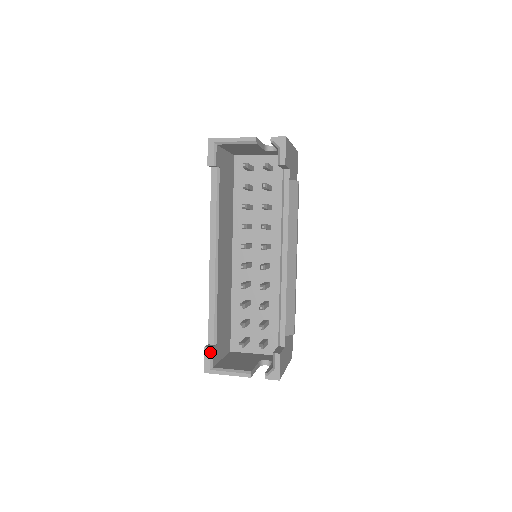
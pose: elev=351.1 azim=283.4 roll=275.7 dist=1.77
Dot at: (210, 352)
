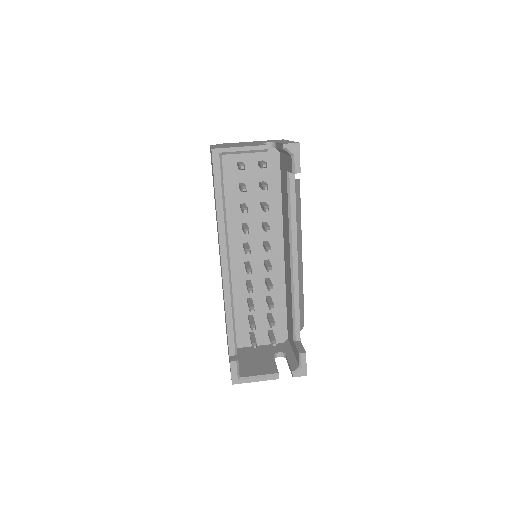
Dot at: (236, 365)
